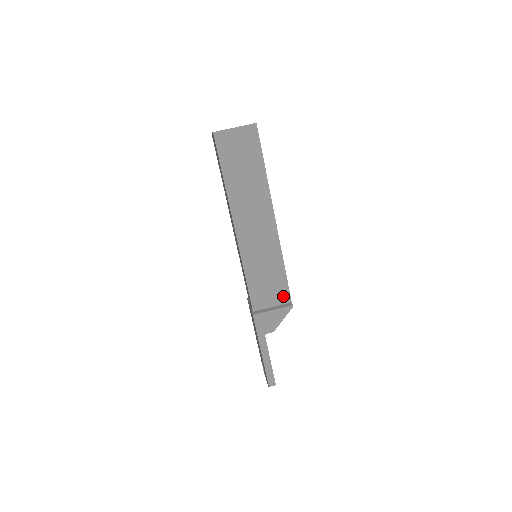
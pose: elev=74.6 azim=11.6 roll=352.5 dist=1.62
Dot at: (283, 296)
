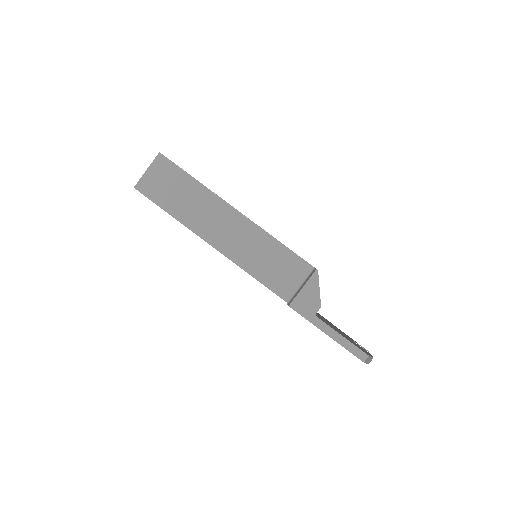
Dot at: (302, 269)
